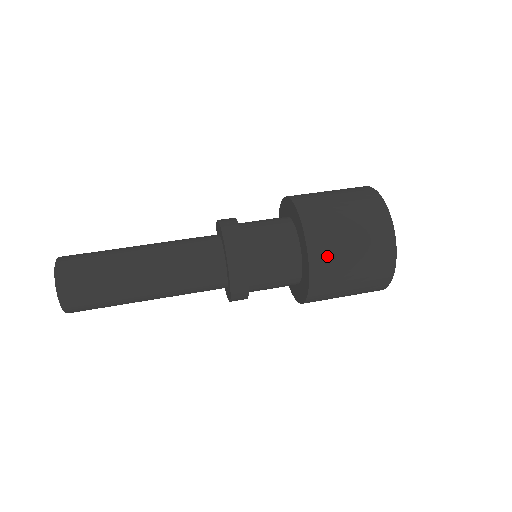
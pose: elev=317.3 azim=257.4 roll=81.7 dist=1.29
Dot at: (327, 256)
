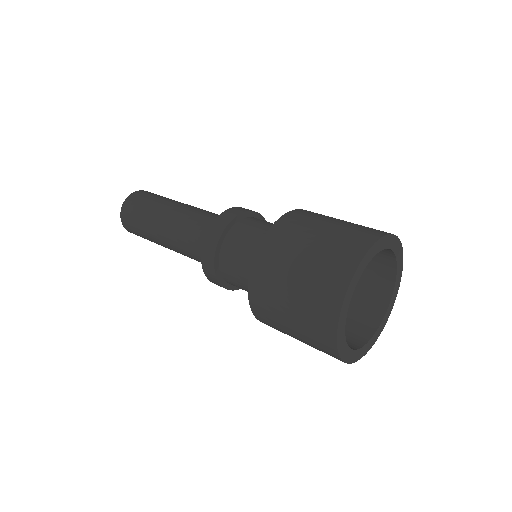
Dot at: (267, 316)
